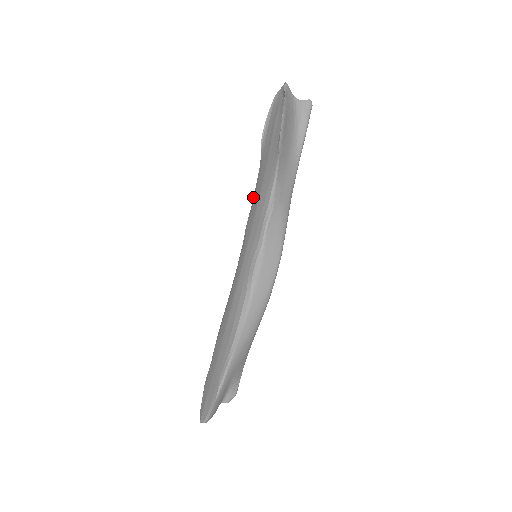
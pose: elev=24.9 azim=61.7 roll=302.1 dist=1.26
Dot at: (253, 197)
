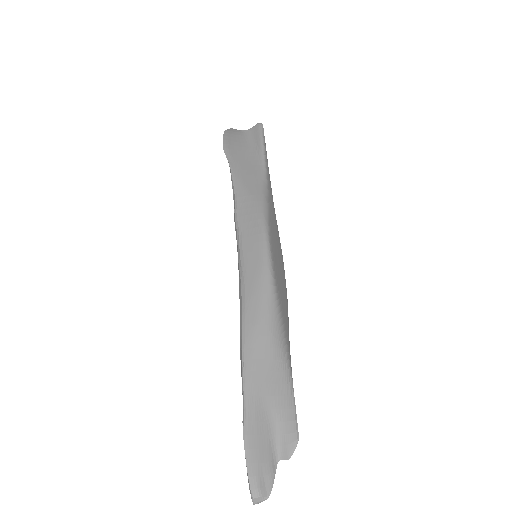
Dot at: occluded
